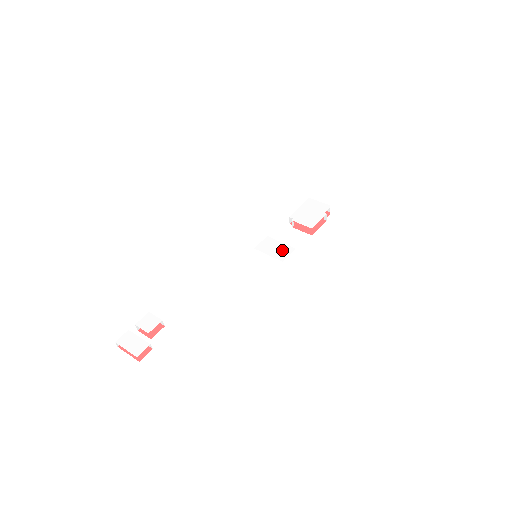
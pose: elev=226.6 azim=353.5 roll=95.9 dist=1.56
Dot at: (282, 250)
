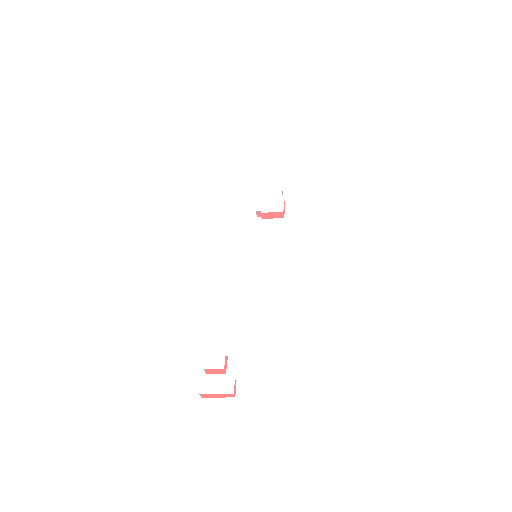
Dot at: (275, 240)
